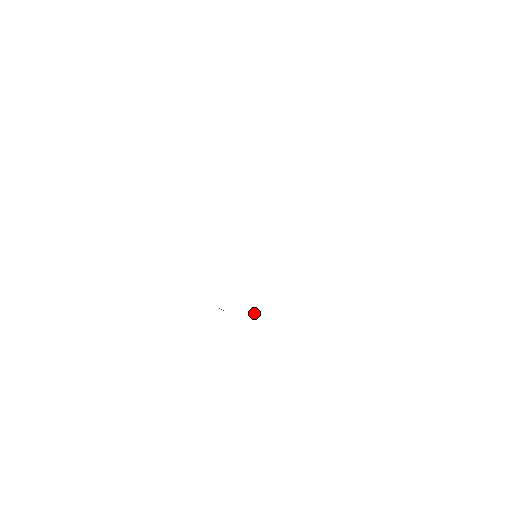
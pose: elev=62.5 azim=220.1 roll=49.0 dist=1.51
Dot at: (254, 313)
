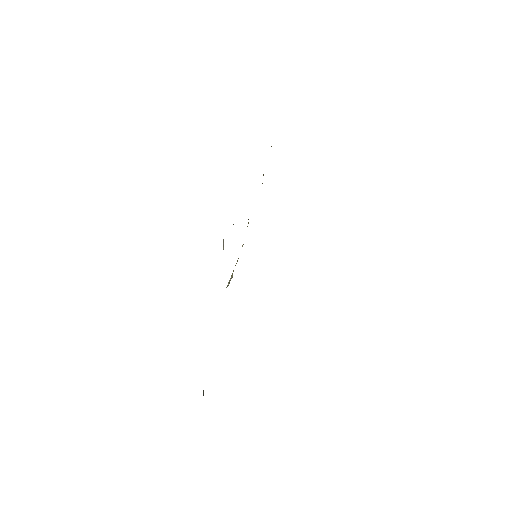
Dot at: (228, 284)
